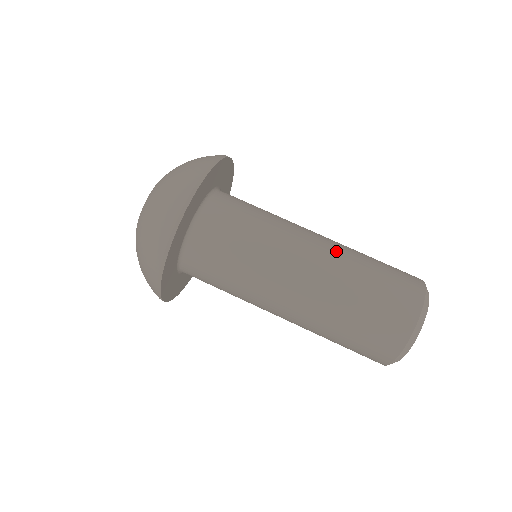
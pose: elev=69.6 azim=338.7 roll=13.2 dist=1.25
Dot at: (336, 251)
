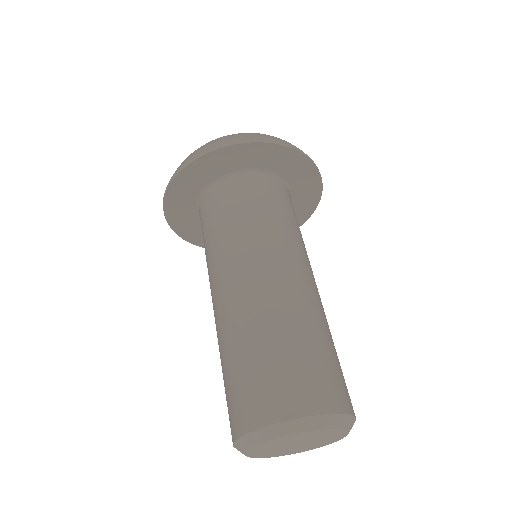
Dot at: (322, 305)
